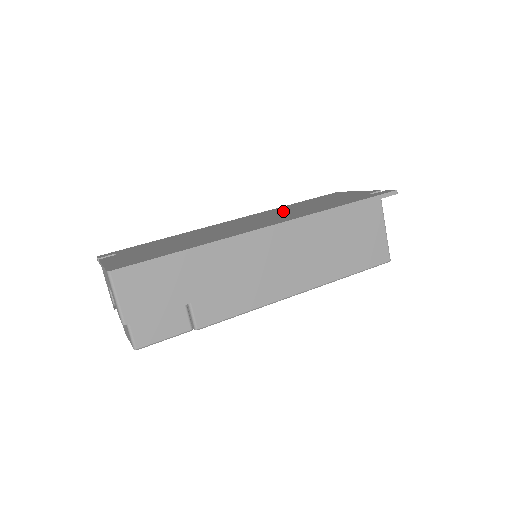
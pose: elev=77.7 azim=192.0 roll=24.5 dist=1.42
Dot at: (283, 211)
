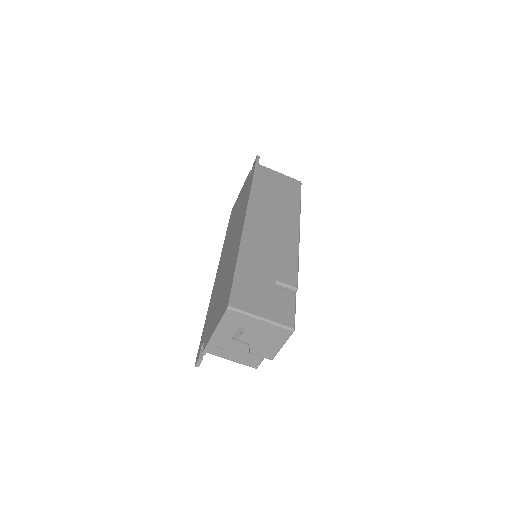
Dot at: (231, 231)
